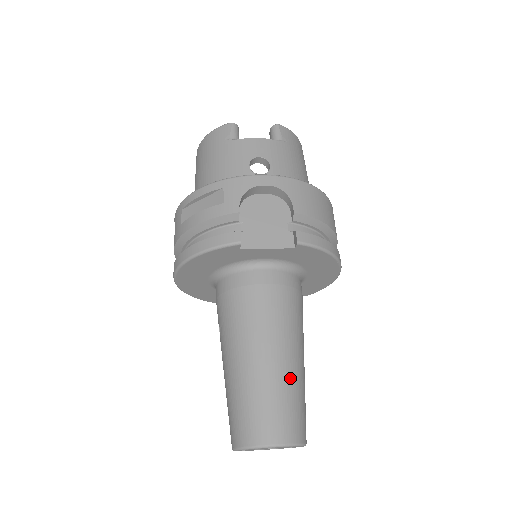
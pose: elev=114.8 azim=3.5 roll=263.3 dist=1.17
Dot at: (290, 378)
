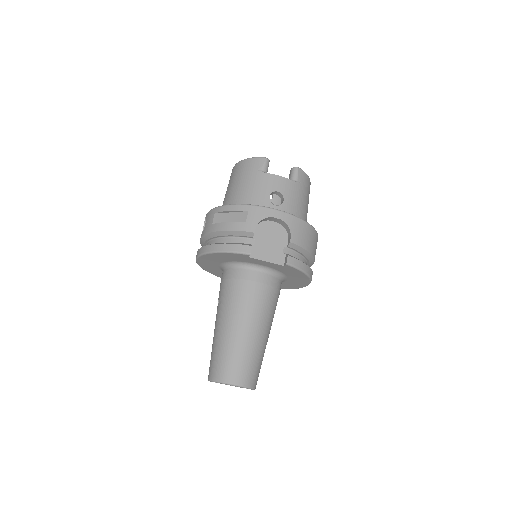
Dot at: (257, 347)
